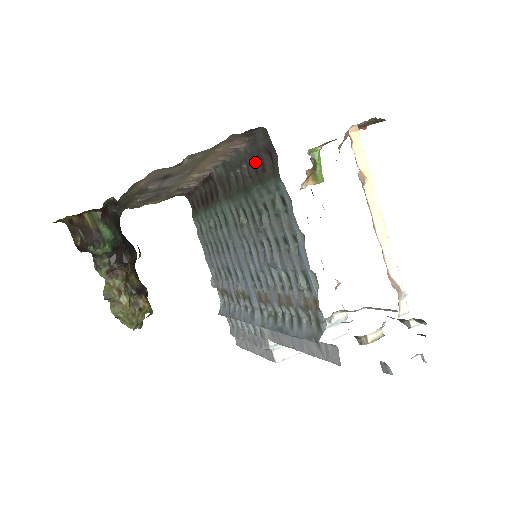
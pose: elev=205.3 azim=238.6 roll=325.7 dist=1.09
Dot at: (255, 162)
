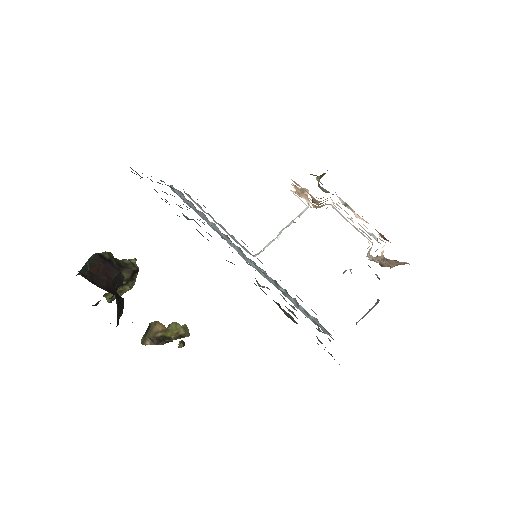
Dot at: occluded
